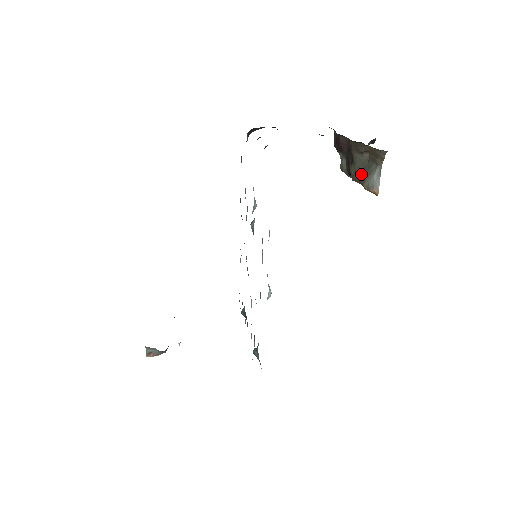
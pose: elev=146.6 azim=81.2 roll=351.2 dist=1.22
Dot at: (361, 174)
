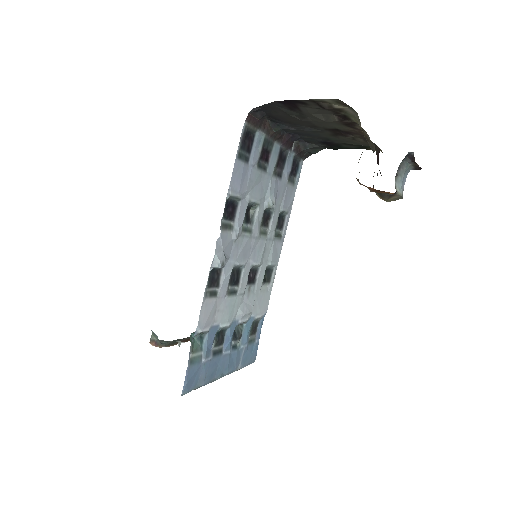
Dot at: occluded
